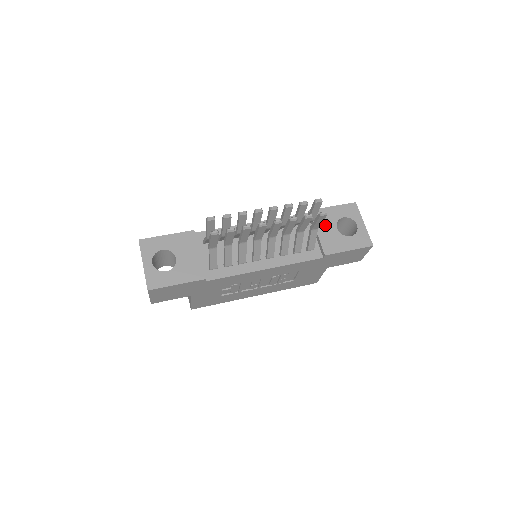
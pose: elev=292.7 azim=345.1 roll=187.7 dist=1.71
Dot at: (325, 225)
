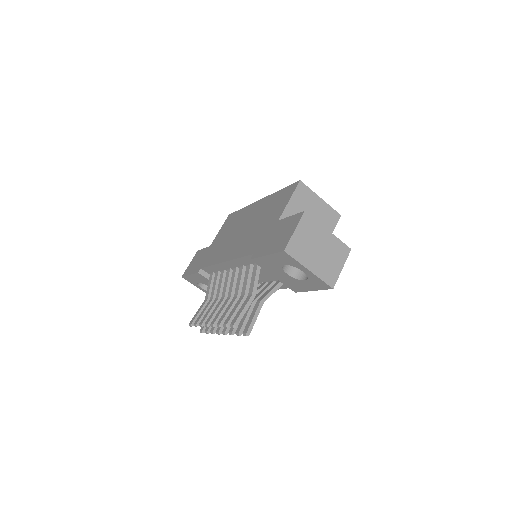
Dot at: (274, 271)
